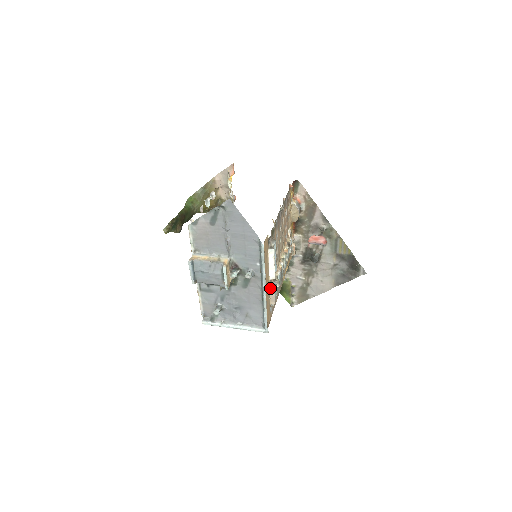
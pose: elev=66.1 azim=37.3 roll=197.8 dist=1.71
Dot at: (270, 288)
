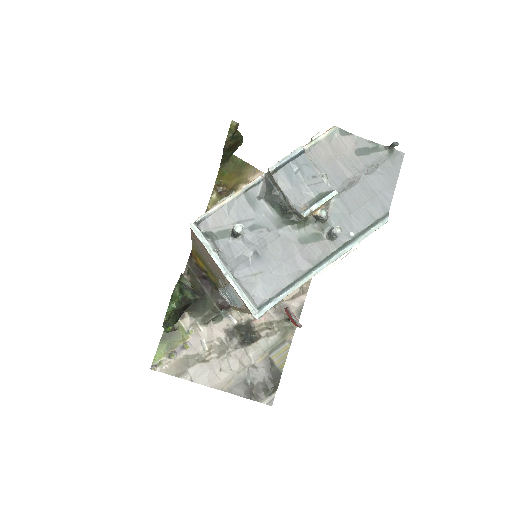
Dot at: occluded
